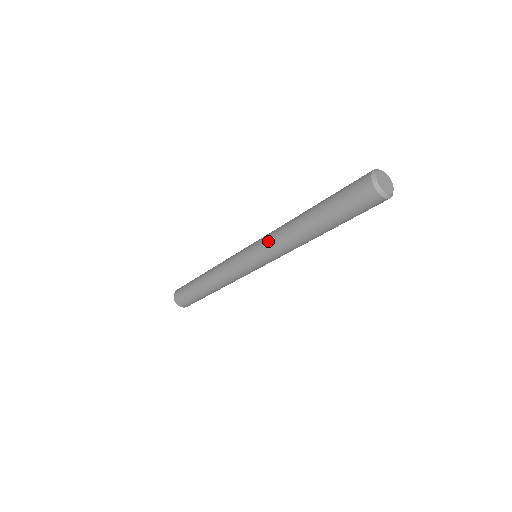
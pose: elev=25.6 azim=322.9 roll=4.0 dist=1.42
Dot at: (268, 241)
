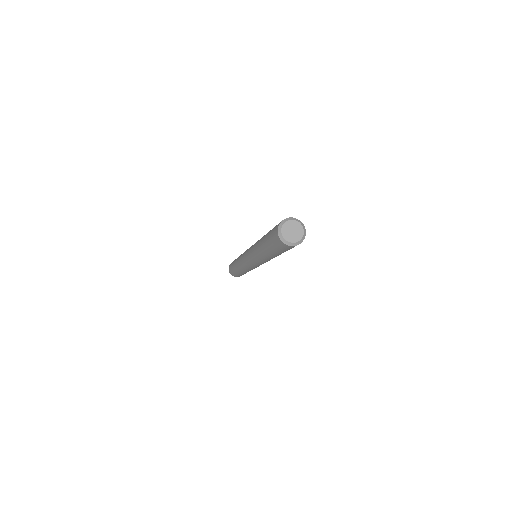
Dot at: occluded
